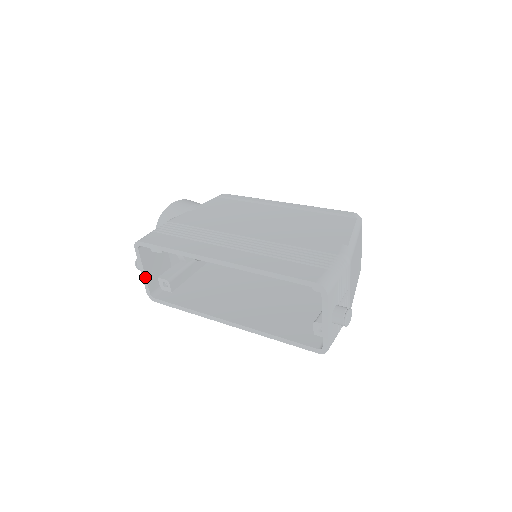
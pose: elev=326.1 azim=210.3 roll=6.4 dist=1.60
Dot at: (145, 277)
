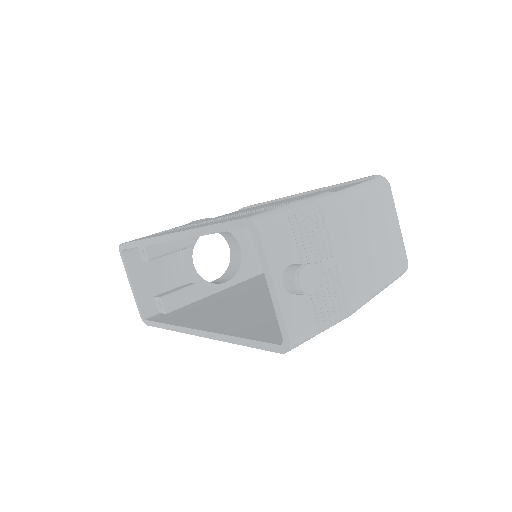
Dot at: (134, 292)
